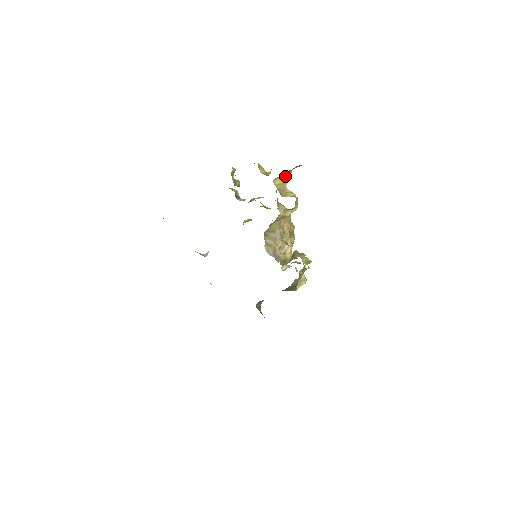
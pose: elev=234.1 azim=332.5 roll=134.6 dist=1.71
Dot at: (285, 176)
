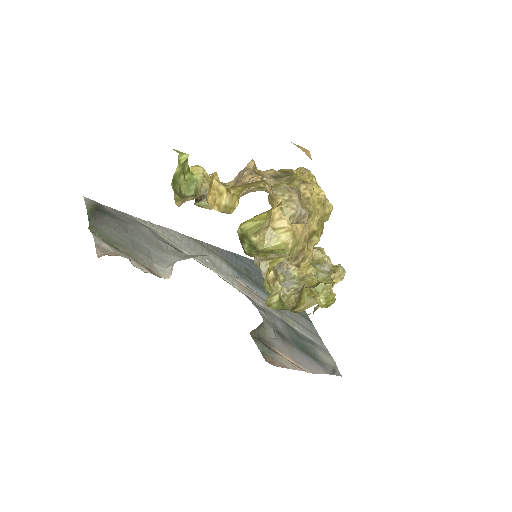
Dot at: occluded
